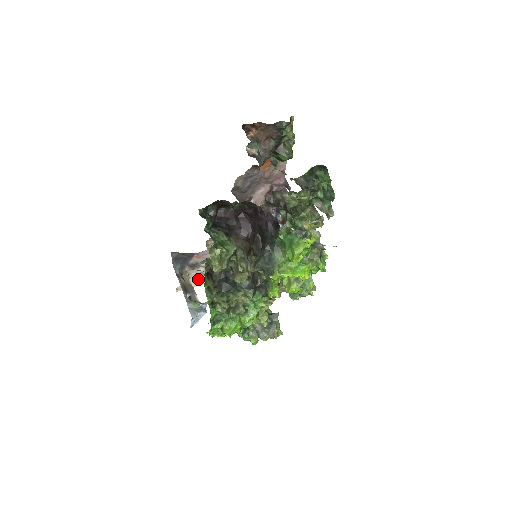
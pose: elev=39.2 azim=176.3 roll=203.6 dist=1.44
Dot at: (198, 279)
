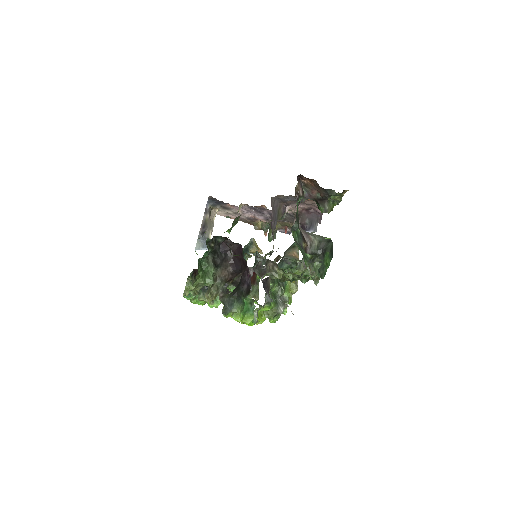
Dot at: (226, 214)
